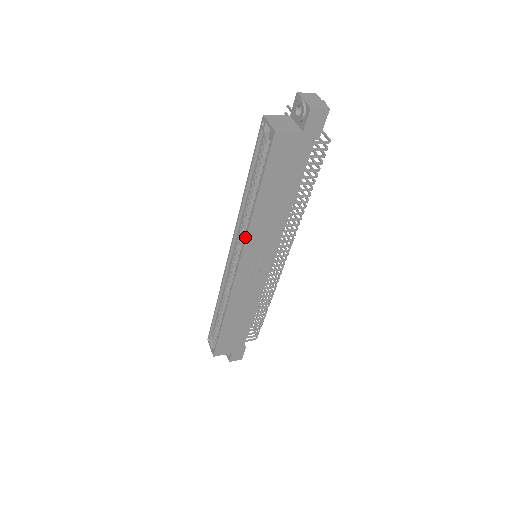
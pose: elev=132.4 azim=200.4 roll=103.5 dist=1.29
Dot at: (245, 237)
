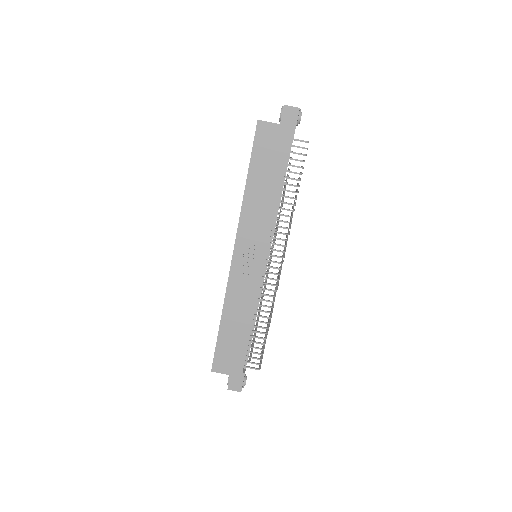
Dot at: (239, 219)
